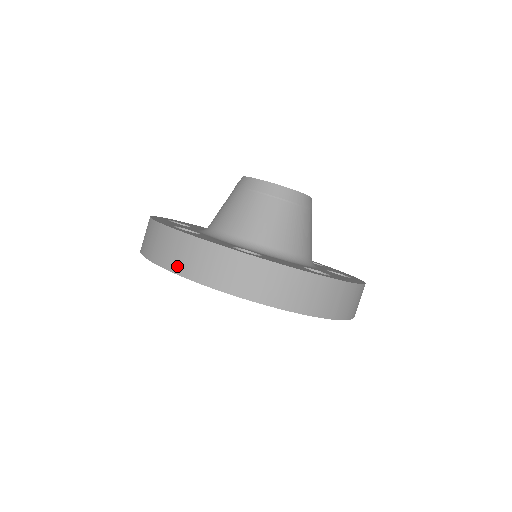
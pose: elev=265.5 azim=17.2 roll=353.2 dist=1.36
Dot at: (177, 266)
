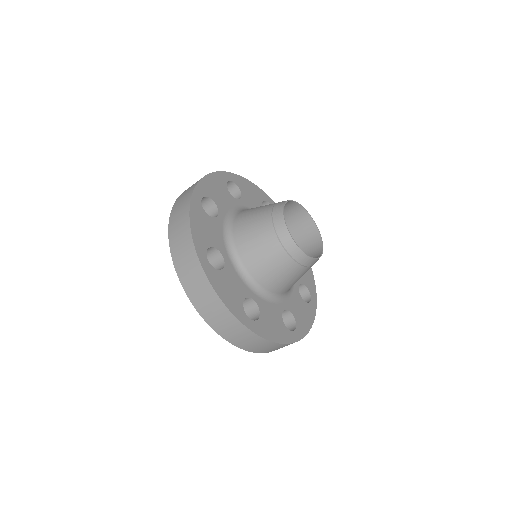
Dot at: (172, 228)
